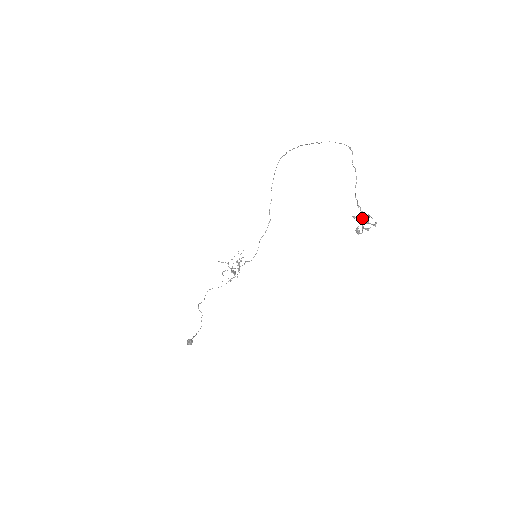
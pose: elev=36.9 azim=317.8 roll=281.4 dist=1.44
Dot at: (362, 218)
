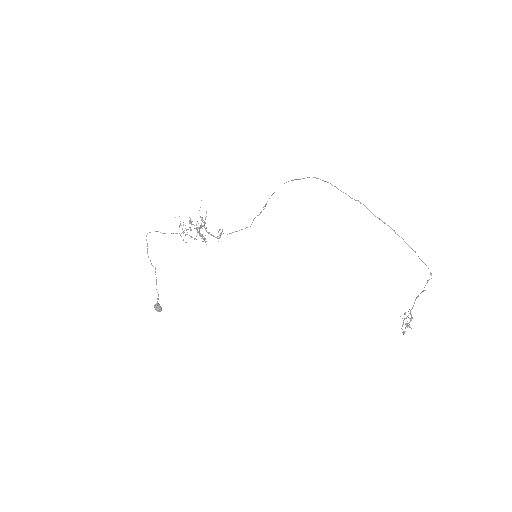
Dot at: occluded
